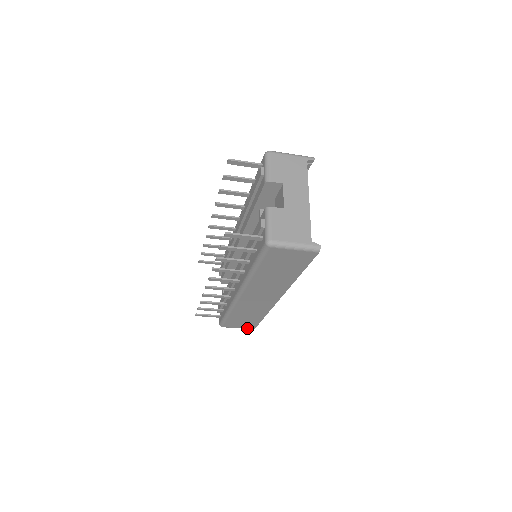
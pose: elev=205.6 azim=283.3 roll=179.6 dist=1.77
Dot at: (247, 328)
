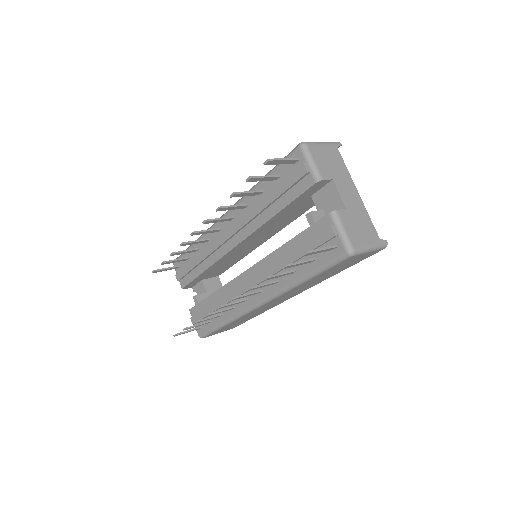
Dot at: occluded
